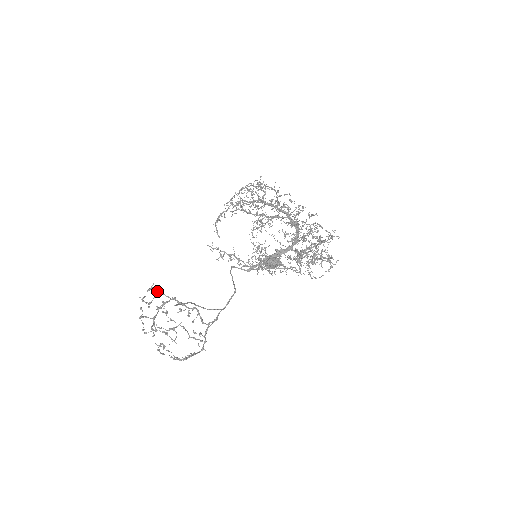
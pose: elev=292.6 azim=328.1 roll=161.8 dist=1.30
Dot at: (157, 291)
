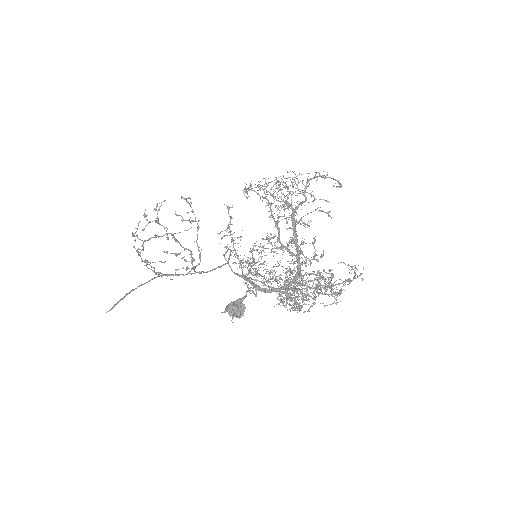
Dot at: (158, 218)
